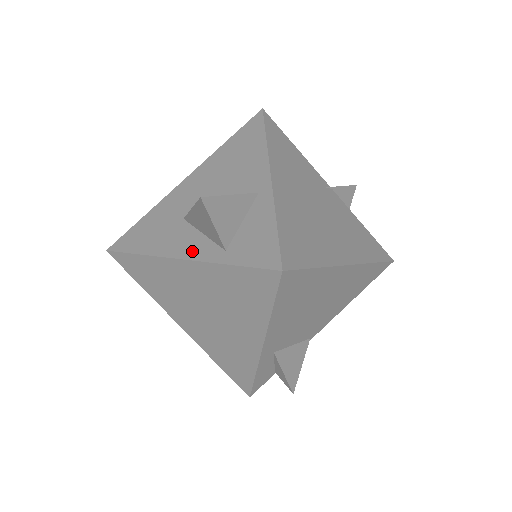
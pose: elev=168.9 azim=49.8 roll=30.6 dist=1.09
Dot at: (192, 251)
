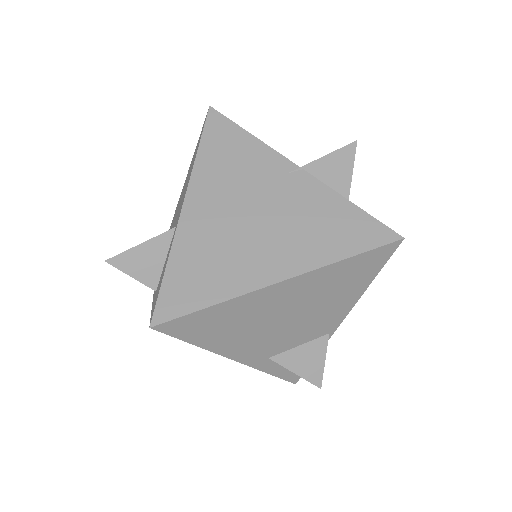
Dot at: occluded
